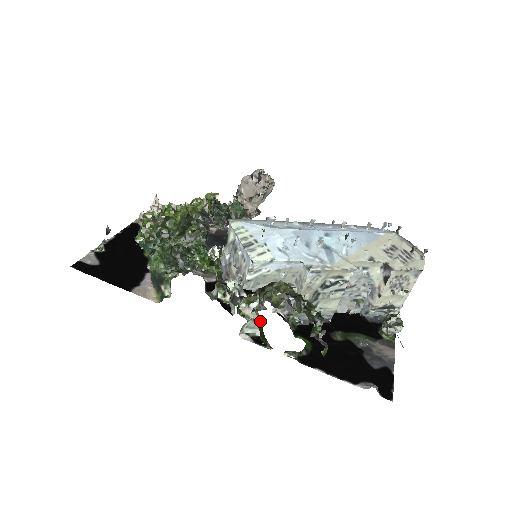
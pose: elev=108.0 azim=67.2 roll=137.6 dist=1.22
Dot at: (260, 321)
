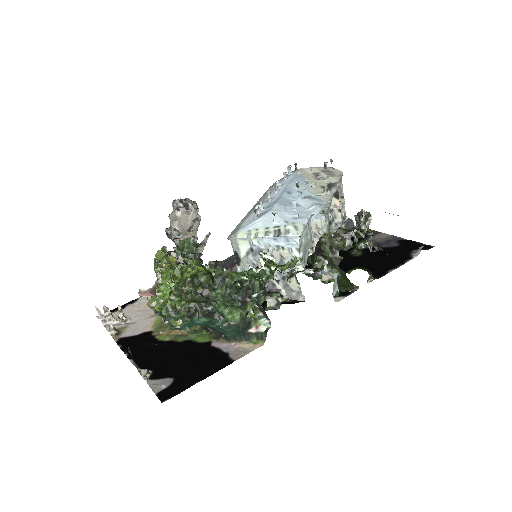
Dot at: (338, 276)
